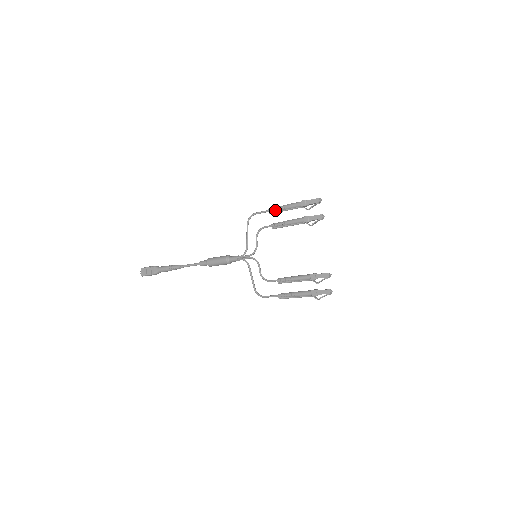
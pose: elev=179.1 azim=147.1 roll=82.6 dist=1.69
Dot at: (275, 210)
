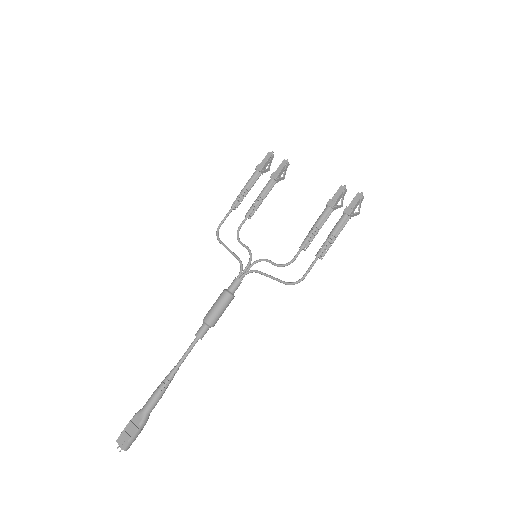
Dot at: (237, 200)
